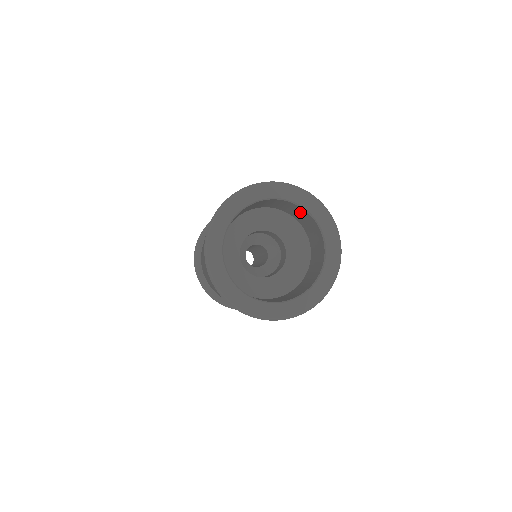
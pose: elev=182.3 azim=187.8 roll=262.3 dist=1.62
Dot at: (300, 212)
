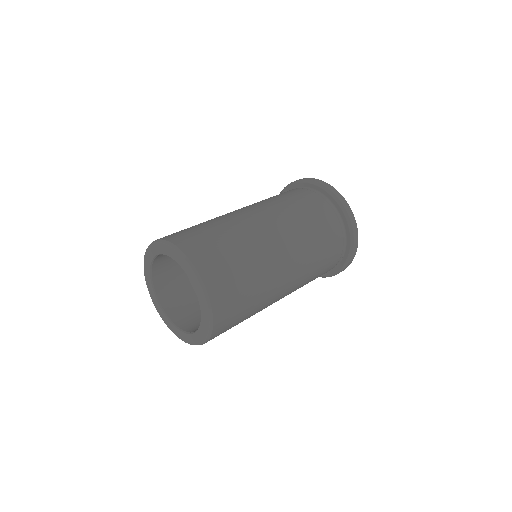
Dot at: occluded
